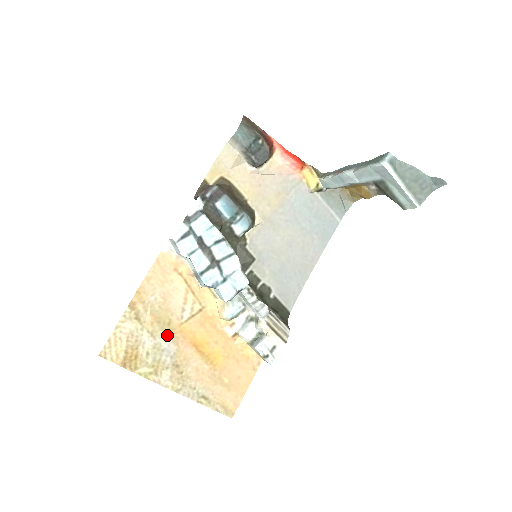
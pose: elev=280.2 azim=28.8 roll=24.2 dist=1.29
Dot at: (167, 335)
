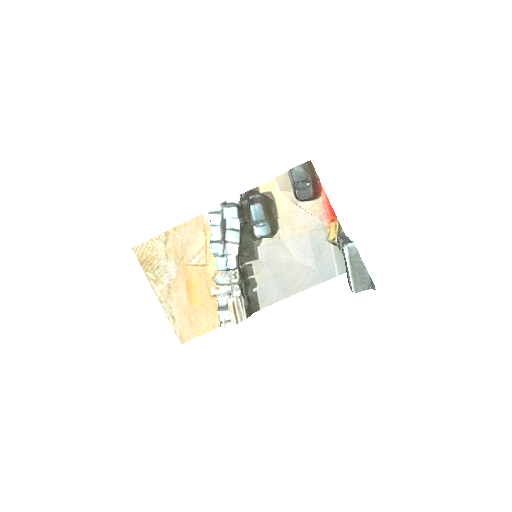
Dot at: (175, 265)
